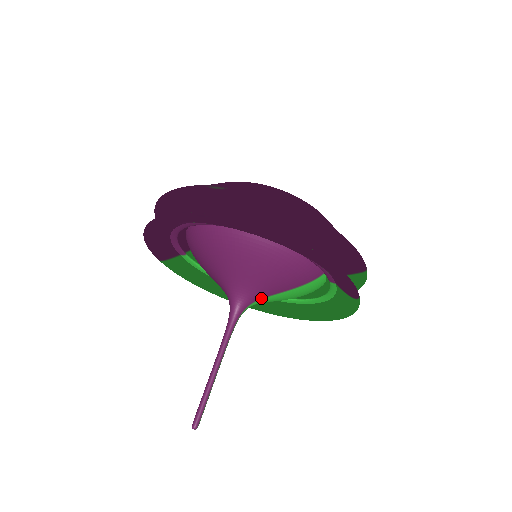
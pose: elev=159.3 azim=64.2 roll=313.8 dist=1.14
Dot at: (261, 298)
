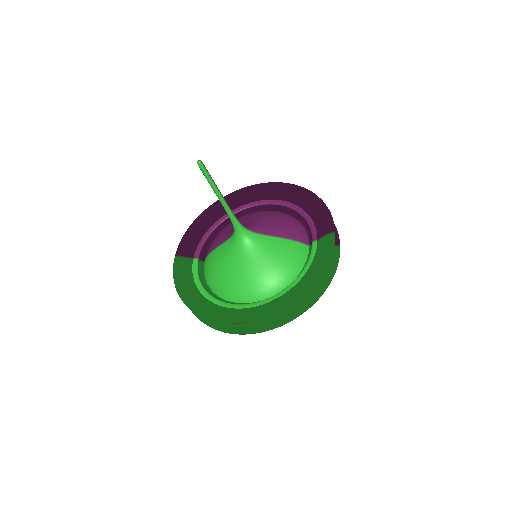
Dot at: (260, 233)
